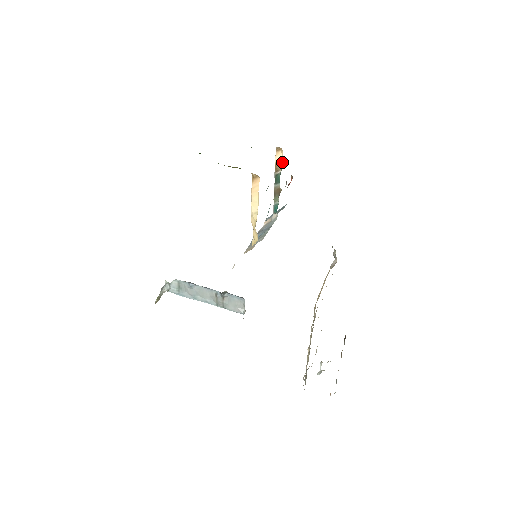
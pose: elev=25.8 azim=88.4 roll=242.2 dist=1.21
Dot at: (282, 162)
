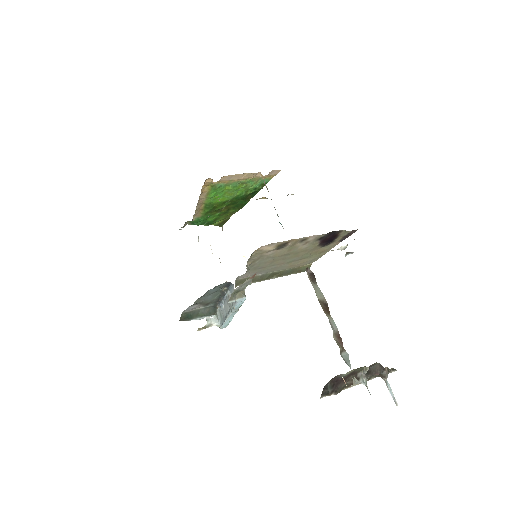
Dot at: (264, 181)
